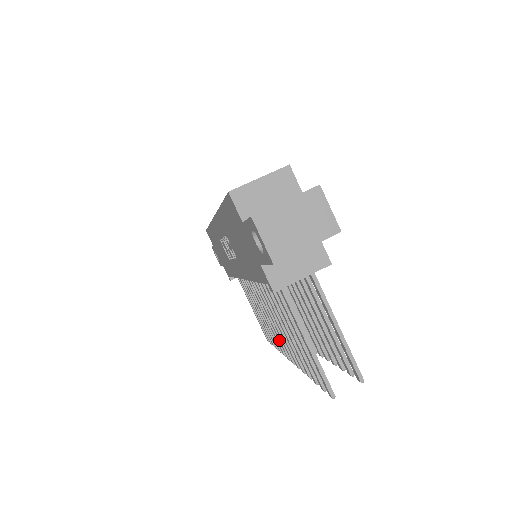
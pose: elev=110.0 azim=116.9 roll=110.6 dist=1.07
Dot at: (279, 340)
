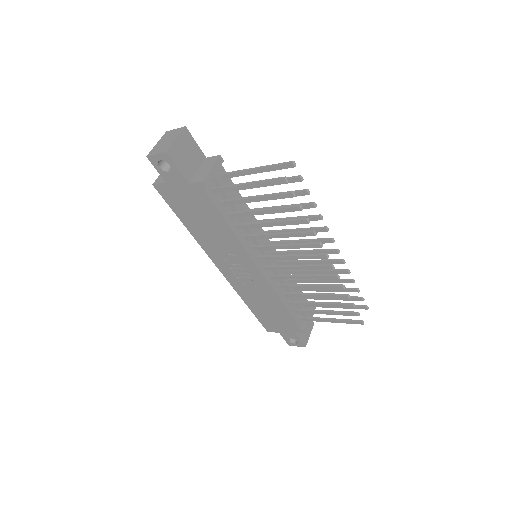
Dot at: (315, 268)
